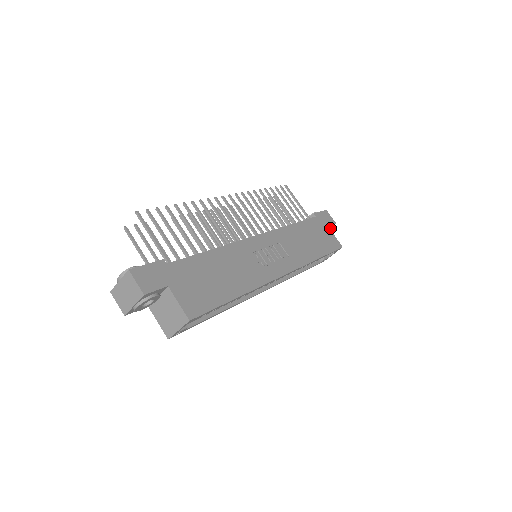
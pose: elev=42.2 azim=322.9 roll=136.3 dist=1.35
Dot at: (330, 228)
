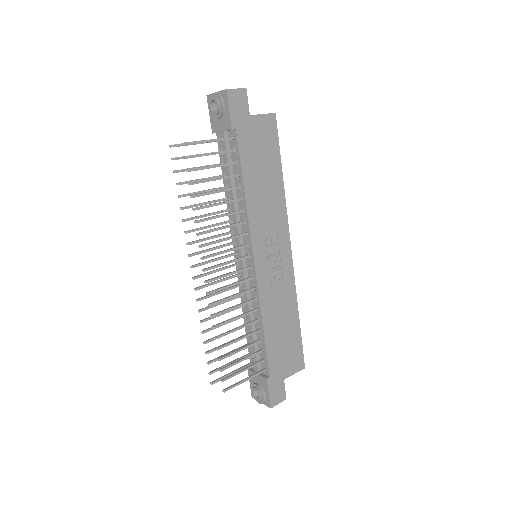
Dot at: (245, 102)
